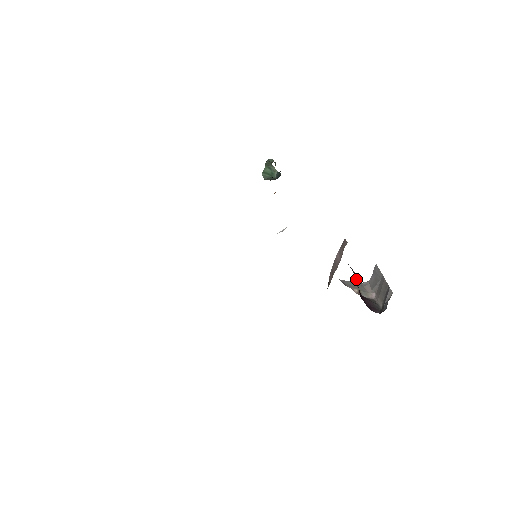
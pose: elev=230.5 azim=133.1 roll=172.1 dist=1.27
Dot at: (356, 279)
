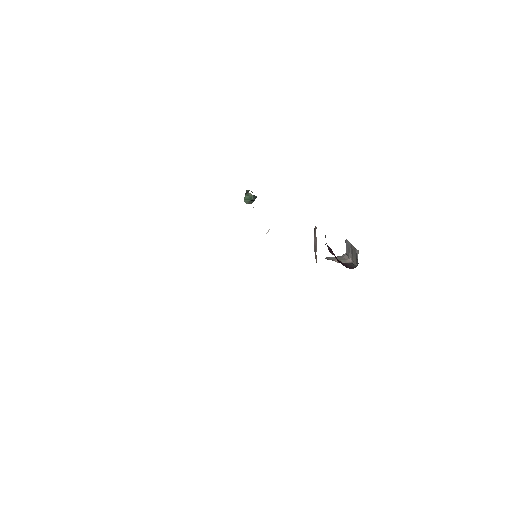
Dot at: (332, 251)
